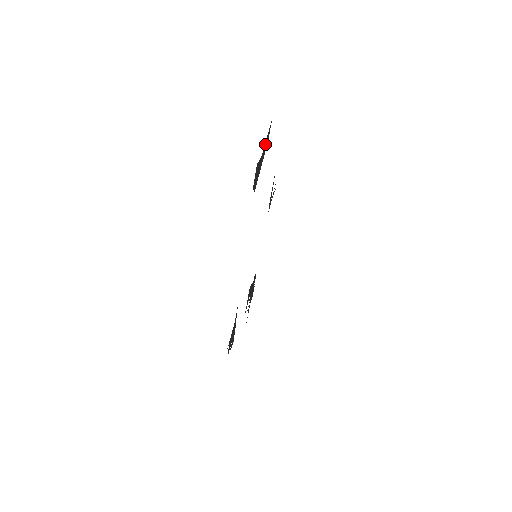
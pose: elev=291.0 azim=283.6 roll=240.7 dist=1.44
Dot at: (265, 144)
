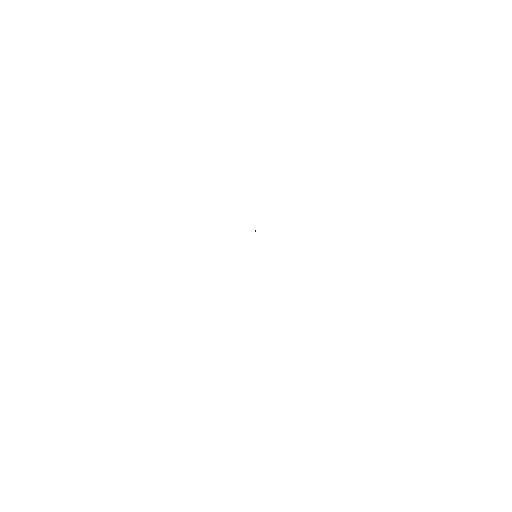
Dot at: occluded
